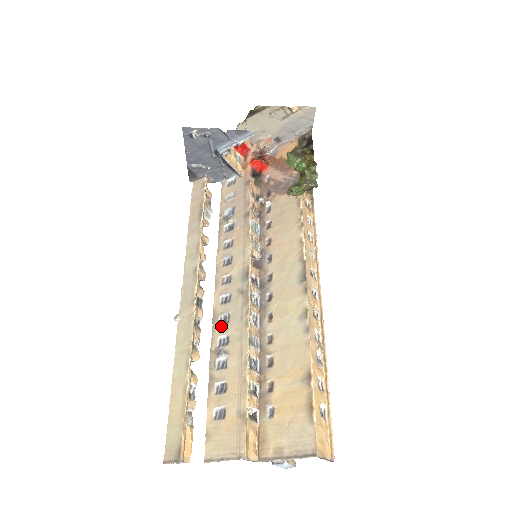
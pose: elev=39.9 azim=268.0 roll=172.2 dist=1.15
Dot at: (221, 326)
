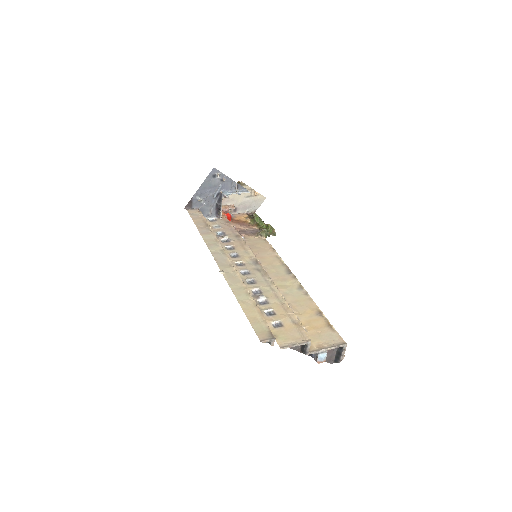
Dot at: (251, 285)
